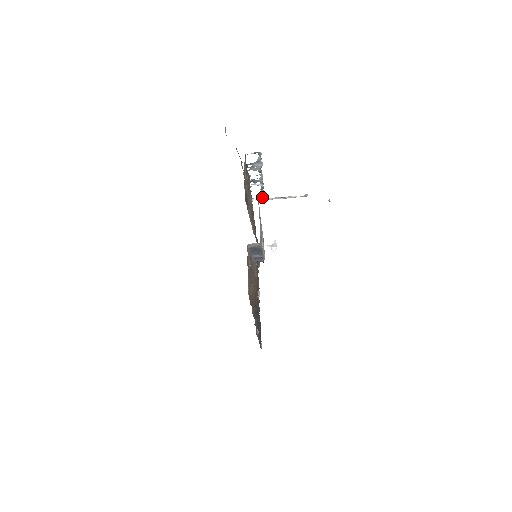
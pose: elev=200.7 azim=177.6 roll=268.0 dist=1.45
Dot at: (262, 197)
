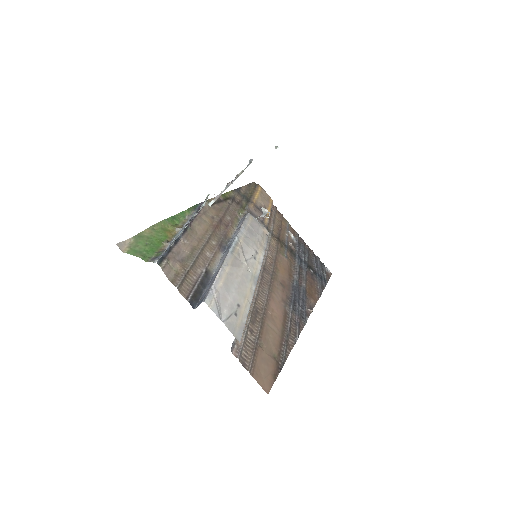
Dot at: occluded
